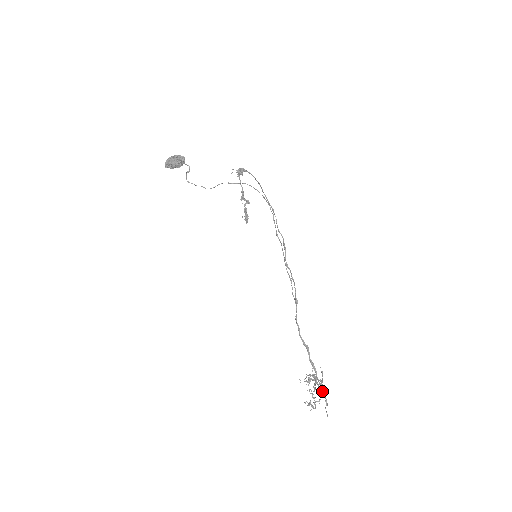
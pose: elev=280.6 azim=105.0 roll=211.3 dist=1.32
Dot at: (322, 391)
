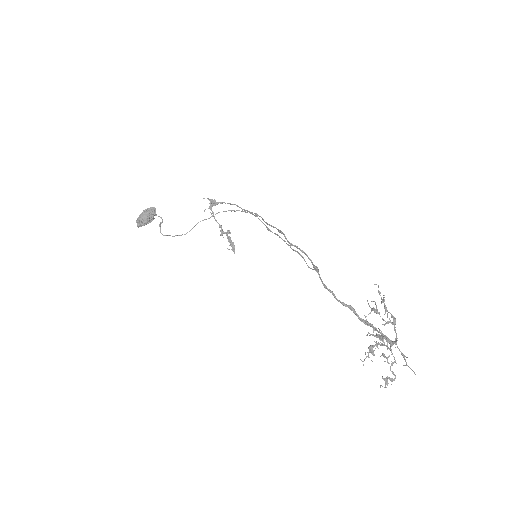
Dot at: (392, 342)
